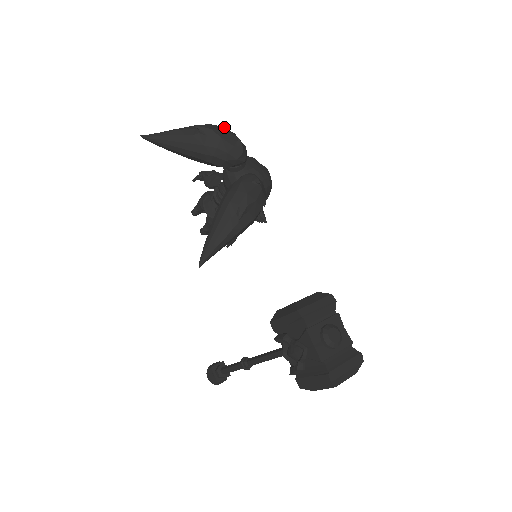
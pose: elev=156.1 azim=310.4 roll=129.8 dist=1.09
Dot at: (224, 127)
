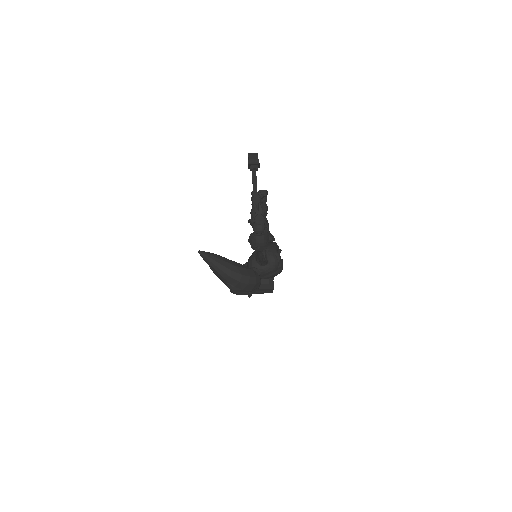
Dot at: (248, 285)
